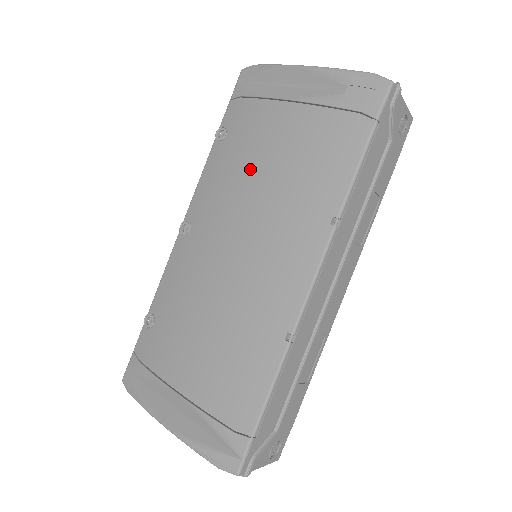
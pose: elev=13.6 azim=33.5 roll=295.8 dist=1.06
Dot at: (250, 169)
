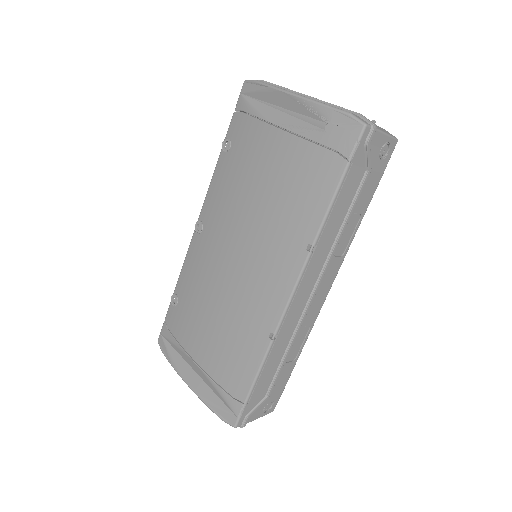
Dot at: (247, 187)
